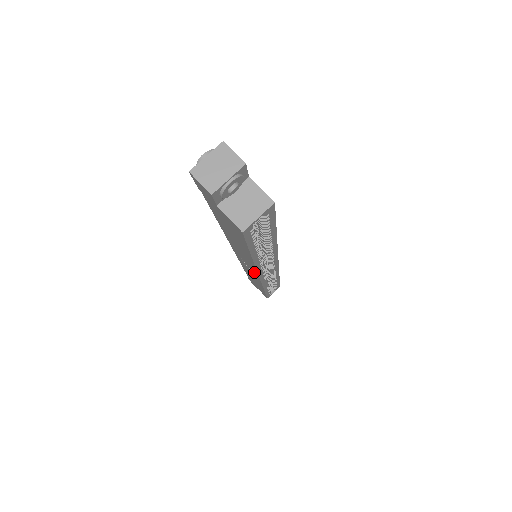
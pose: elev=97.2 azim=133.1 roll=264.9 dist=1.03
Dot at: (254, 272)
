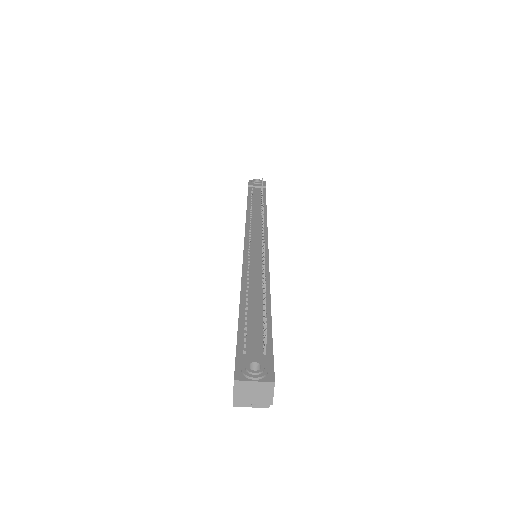
Dot at: occluded
